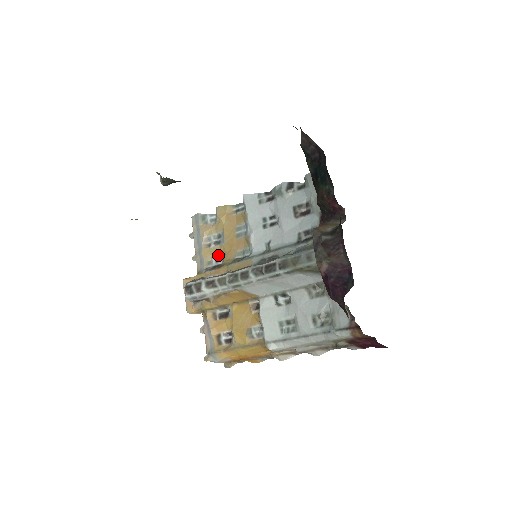
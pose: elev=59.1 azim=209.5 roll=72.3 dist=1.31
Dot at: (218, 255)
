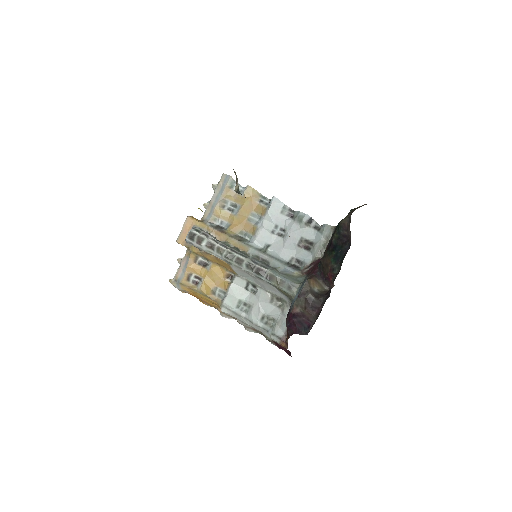
Dot at: (226, 219)
